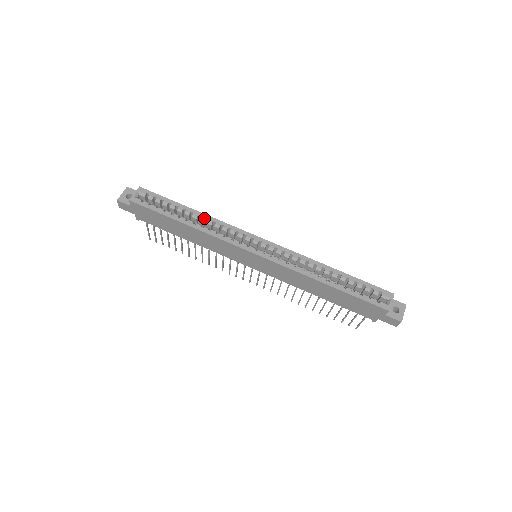
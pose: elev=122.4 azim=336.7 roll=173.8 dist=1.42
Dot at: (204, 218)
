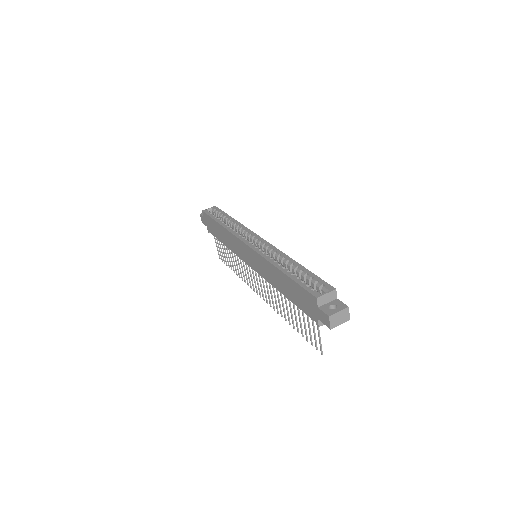
Dot at: (235, 223)
